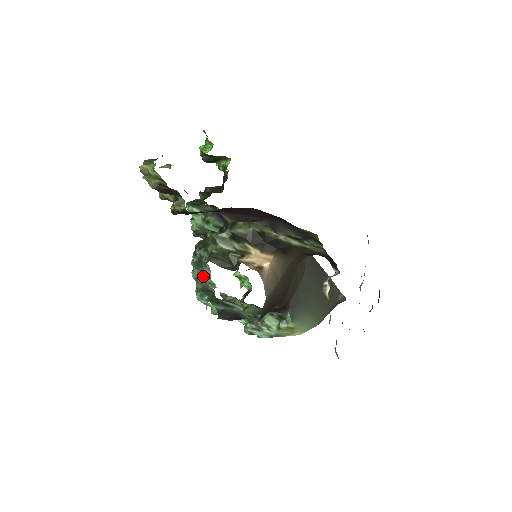
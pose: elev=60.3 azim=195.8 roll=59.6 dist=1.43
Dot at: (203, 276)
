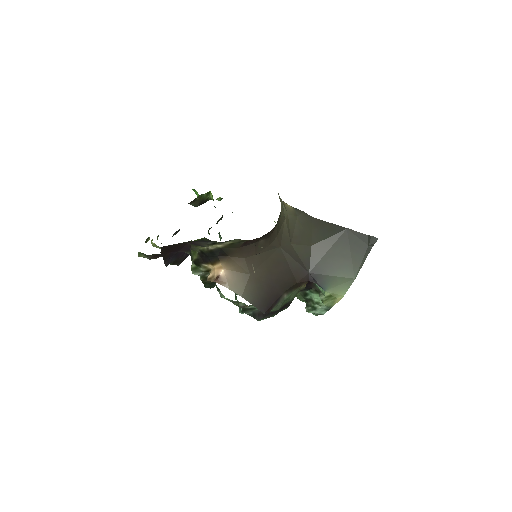
Dot at: (223, 296)
